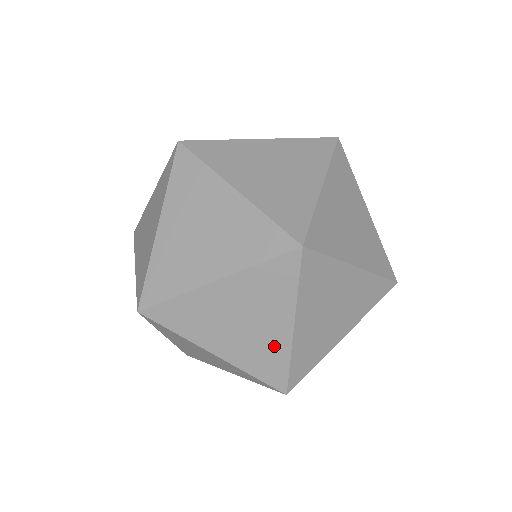
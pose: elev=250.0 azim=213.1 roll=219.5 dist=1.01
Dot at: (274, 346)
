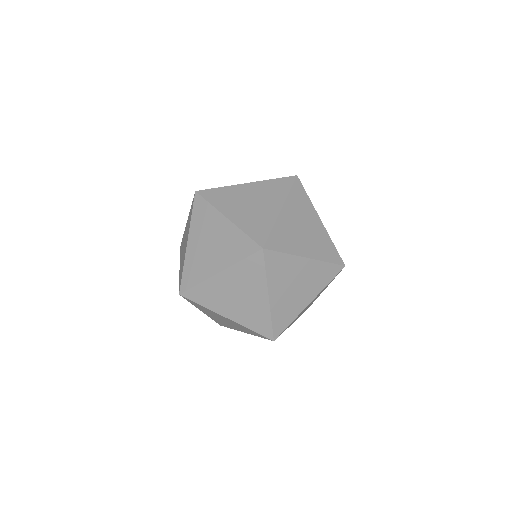
Dot at: (231, 235)
